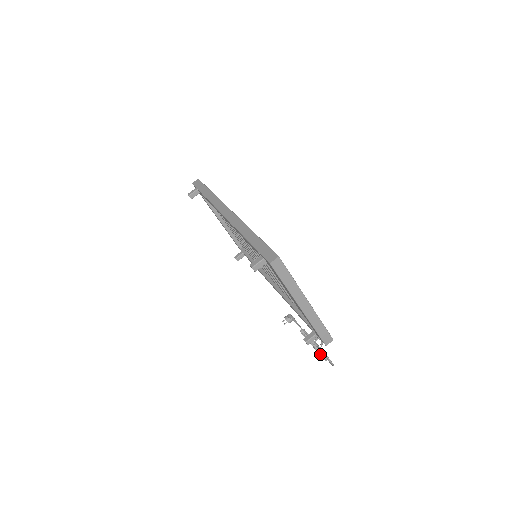
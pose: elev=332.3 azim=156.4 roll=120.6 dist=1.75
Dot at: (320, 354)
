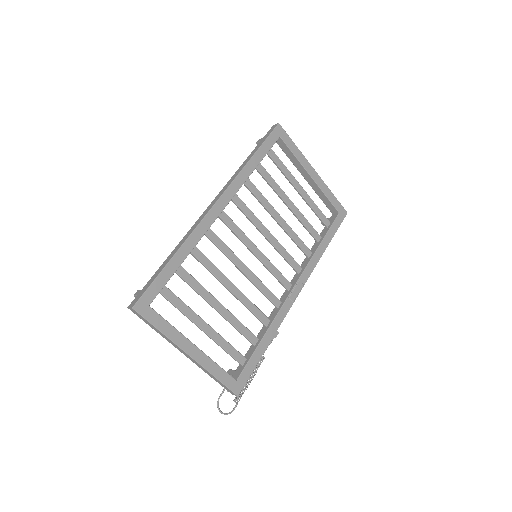
Dot at: occluded
